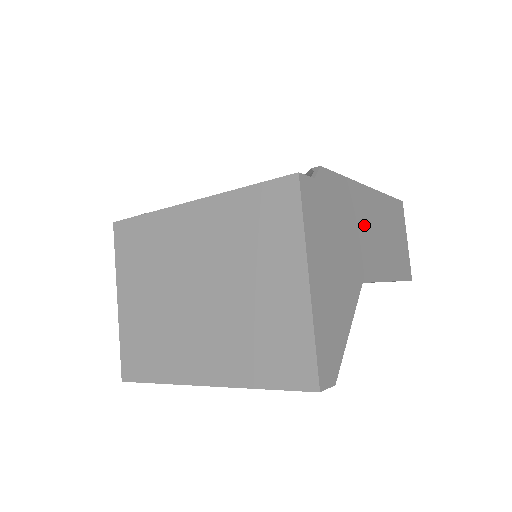
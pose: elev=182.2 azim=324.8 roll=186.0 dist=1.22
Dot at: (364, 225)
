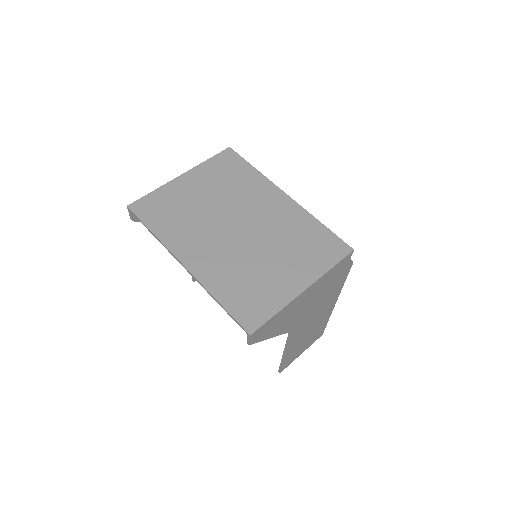
Dot at: (319, 312)
